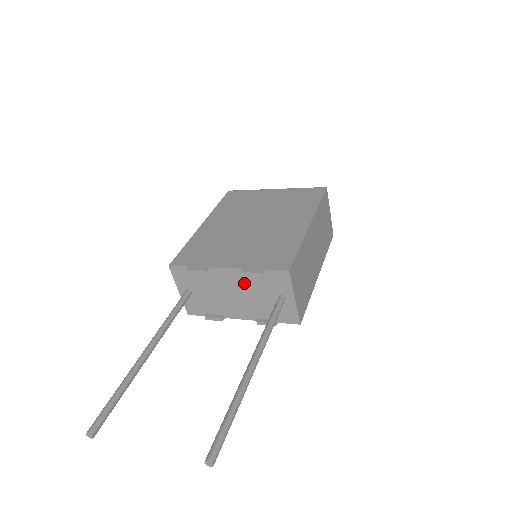
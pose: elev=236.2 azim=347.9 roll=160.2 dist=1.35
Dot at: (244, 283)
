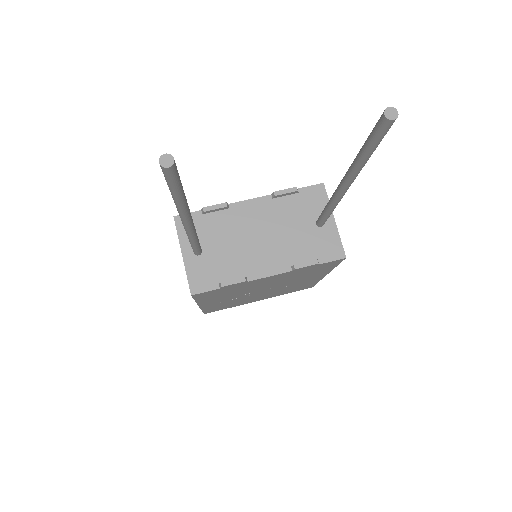
Dot at: (273, 215)
